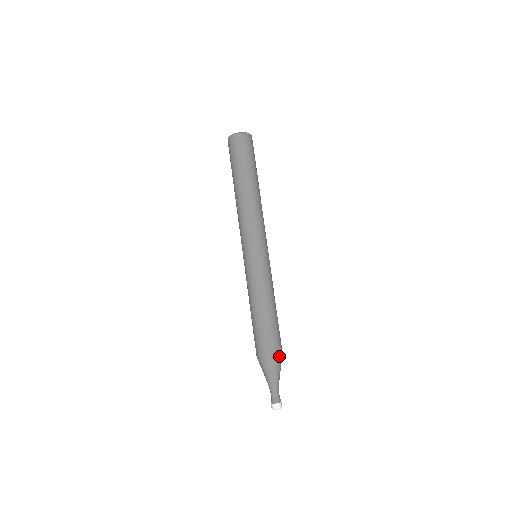
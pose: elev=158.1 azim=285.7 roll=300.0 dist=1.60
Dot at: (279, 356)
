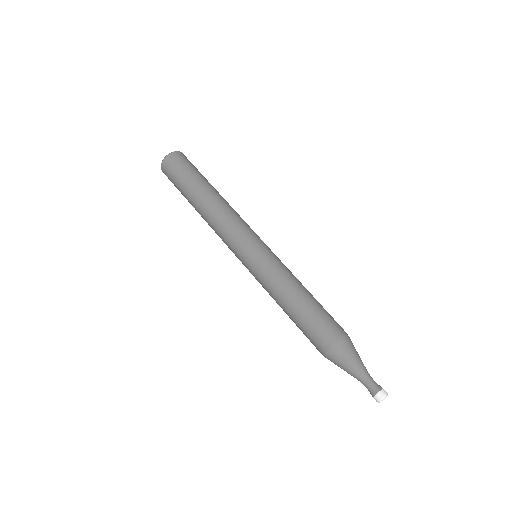
Dot at: (346, 338)
